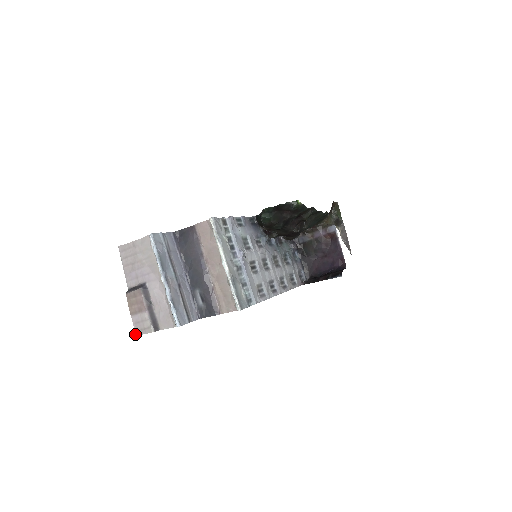
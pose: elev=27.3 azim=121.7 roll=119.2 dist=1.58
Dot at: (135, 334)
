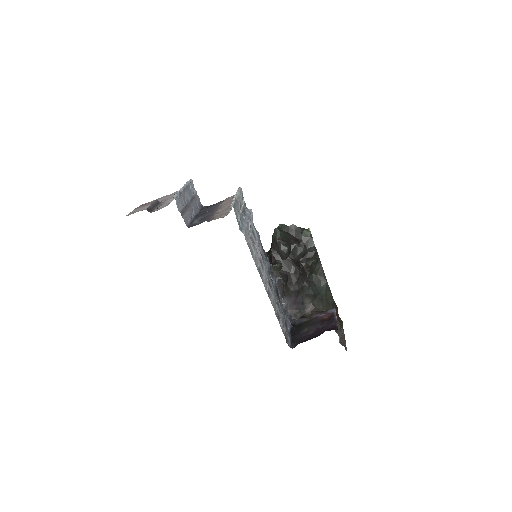
Dot at: (126, 215)
